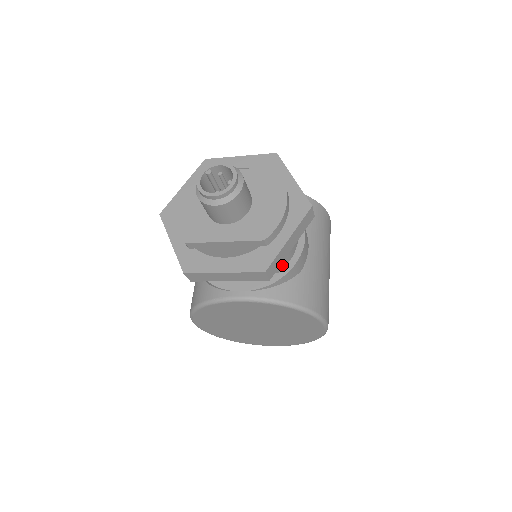
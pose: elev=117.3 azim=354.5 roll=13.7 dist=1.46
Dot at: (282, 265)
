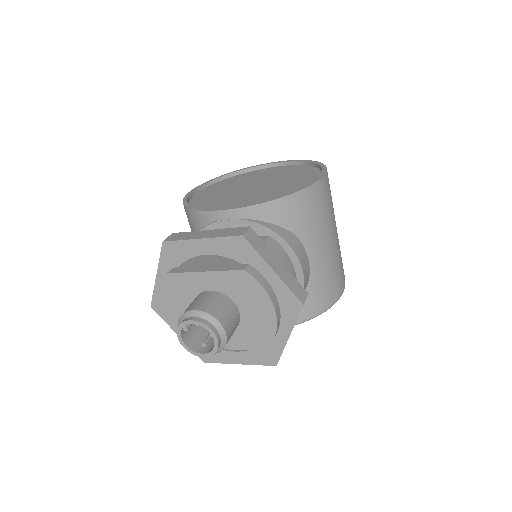
Dot at: occluded
